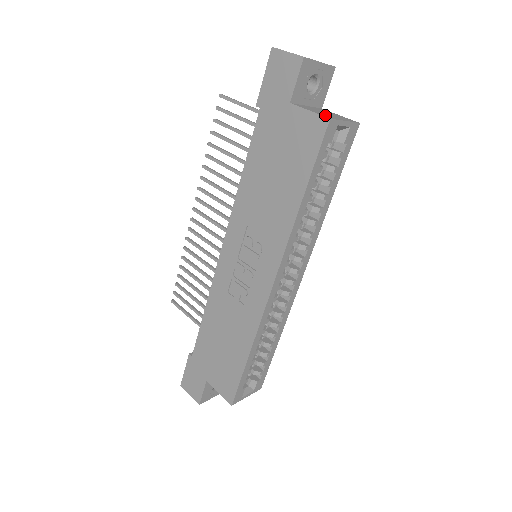
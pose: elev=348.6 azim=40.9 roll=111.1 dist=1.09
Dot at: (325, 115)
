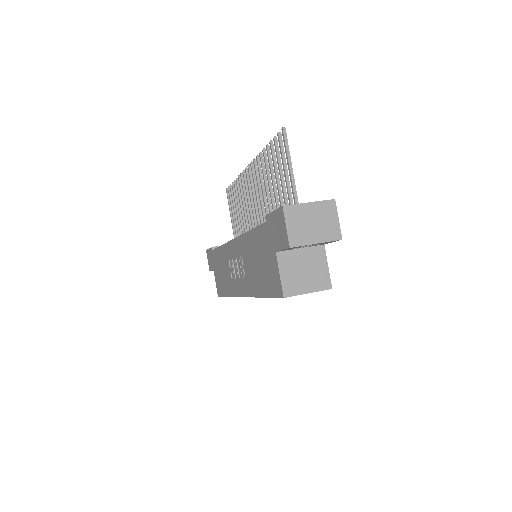
Dot at: (290, 285)
